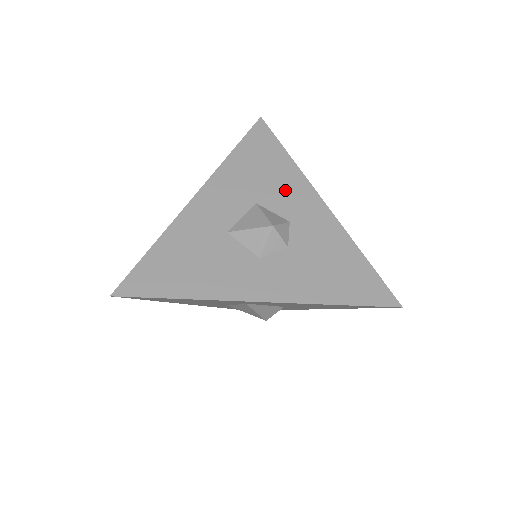
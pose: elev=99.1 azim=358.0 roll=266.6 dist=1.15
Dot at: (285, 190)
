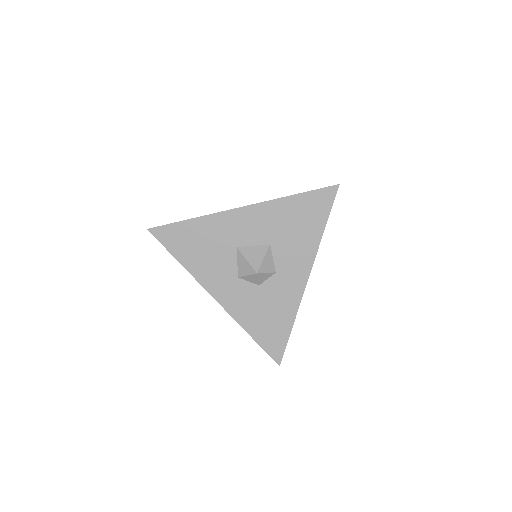
Dot at: (295, 251)
